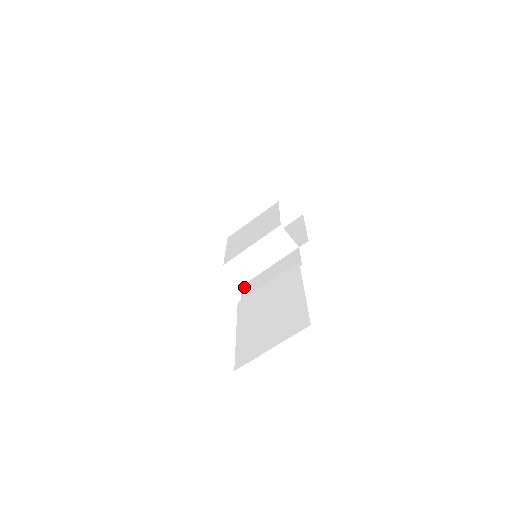
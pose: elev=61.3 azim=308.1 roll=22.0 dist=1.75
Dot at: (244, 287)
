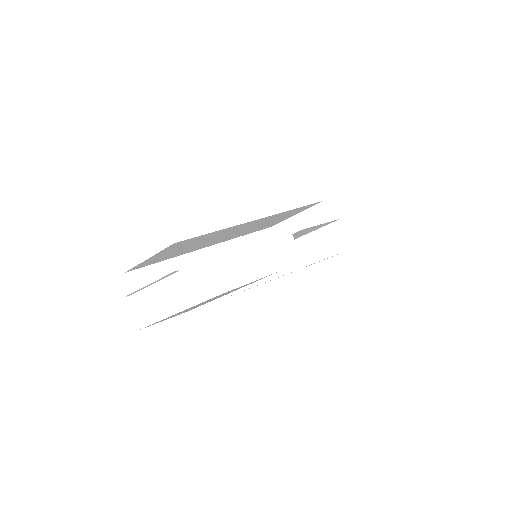
Dot at: occluded
